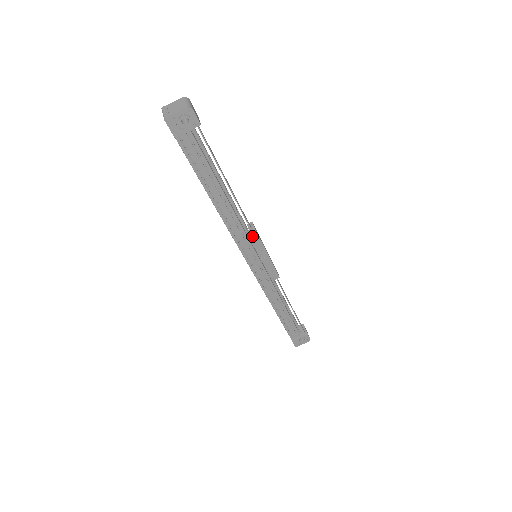
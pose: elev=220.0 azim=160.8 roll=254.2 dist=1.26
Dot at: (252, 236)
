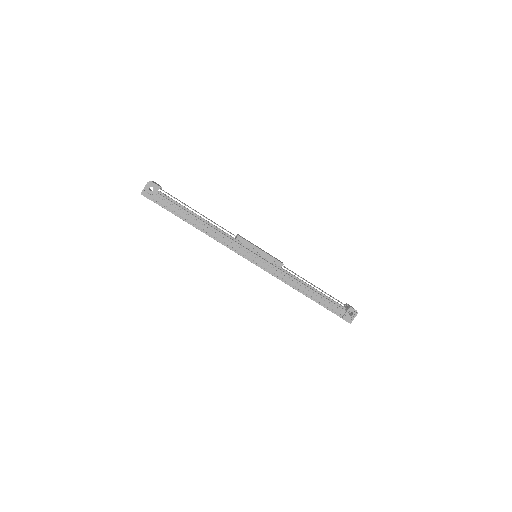
Dot at: (239, 241)
